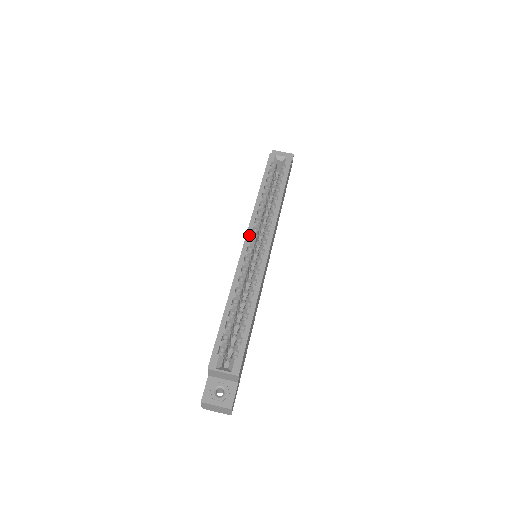
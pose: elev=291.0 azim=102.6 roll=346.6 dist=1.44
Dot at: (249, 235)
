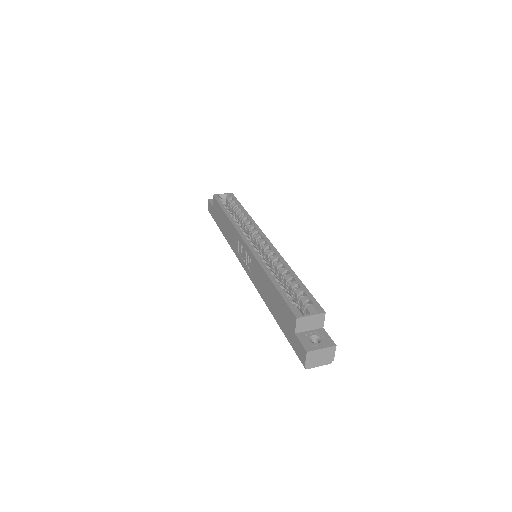
Dot at: (244, 237)
